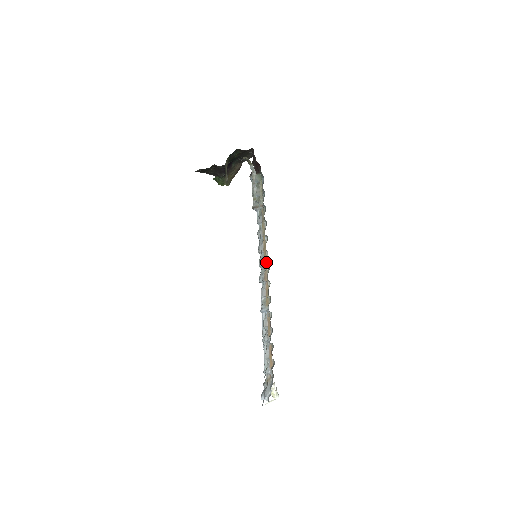
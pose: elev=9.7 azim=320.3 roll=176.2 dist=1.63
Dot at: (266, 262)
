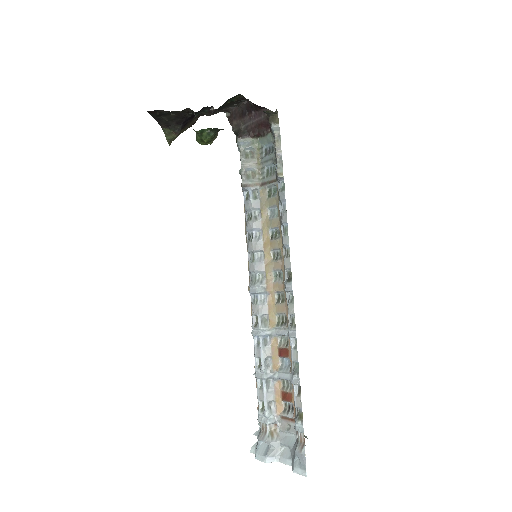
Dot at: (272, 265)
